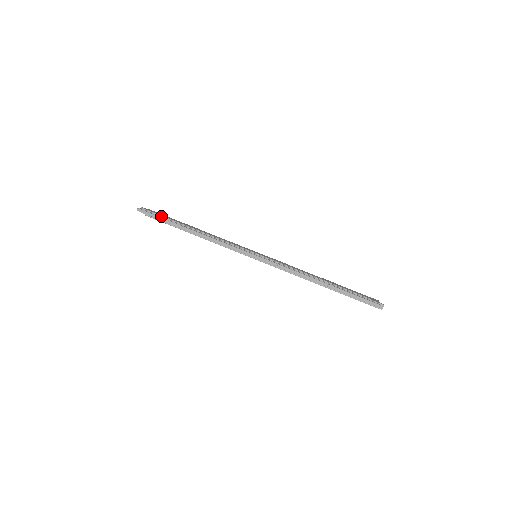
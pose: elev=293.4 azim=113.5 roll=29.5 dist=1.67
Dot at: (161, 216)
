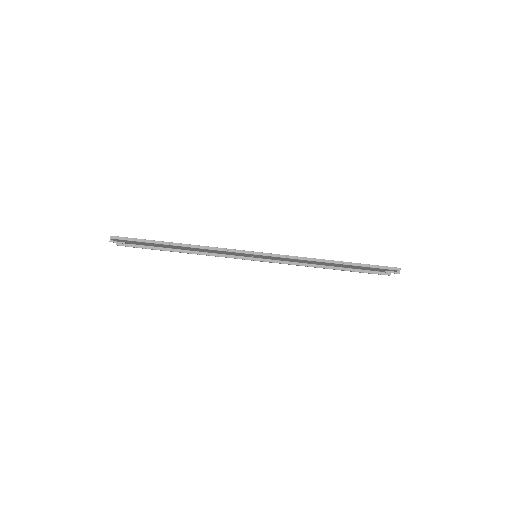
Dot at: occluded
